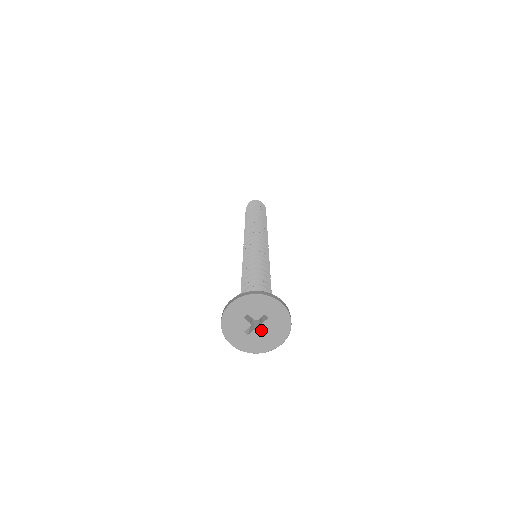
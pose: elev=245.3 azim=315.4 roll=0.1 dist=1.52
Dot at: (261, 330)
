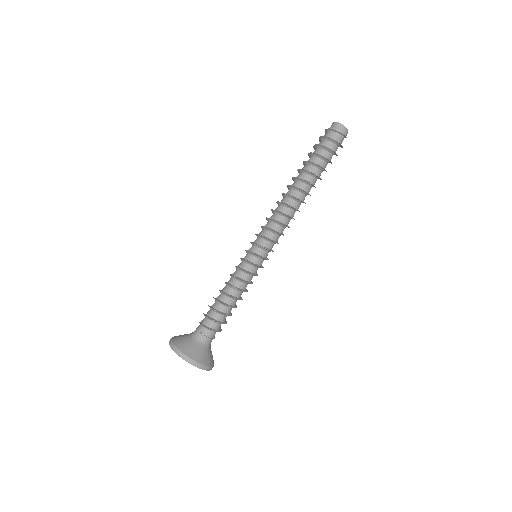
Dot at: occluded
